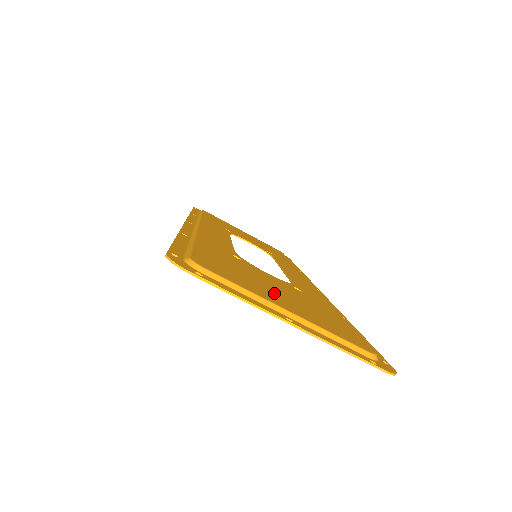
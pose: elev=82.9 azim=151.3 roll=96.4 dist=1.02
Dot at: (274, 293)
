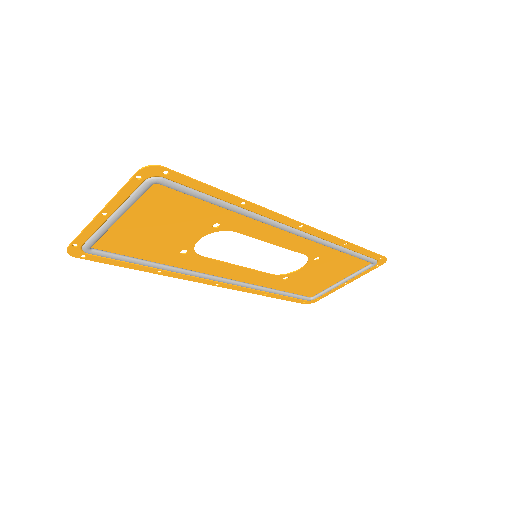
Dot at: (139, 224)
